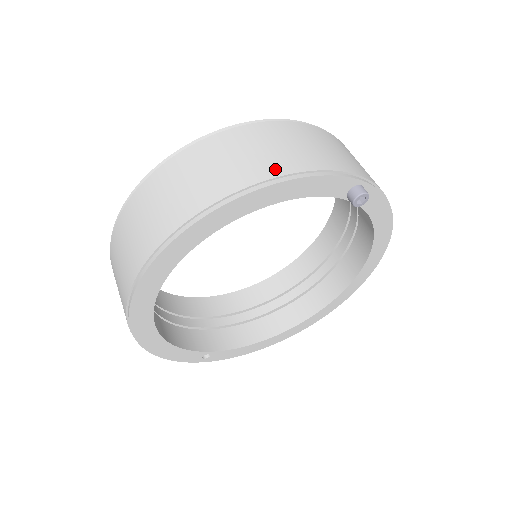
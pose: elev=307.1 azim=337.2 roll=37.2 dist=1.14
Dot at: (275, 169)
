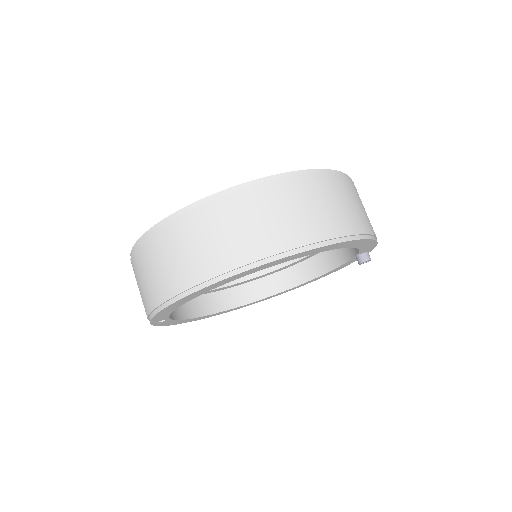
Dot at: (370, 227)
